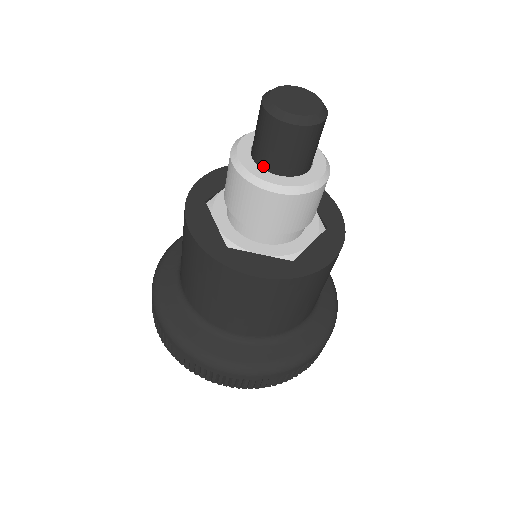
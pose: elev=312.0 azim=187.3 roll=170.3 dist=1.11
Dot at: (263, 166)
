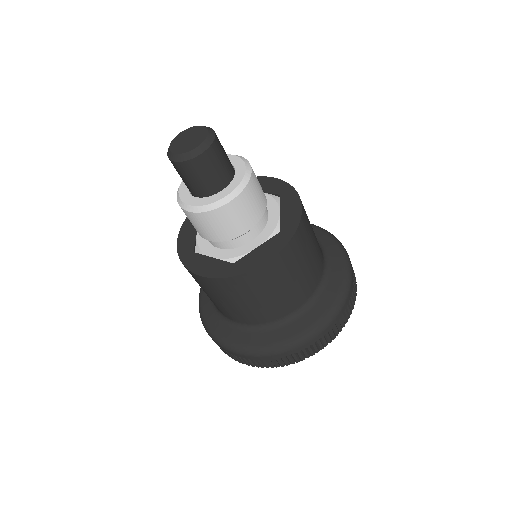
Dot at: (207, 195)
